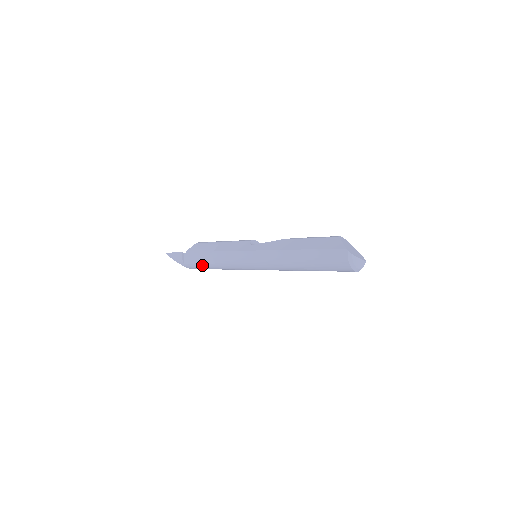
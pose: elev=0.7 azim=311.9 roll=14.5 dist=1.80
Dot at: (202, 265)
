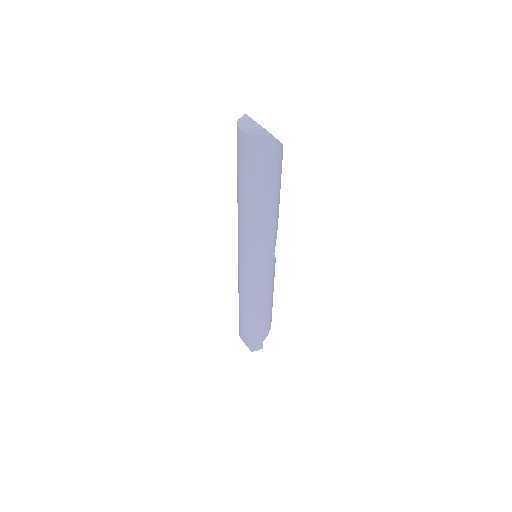
Dot at: occluded
